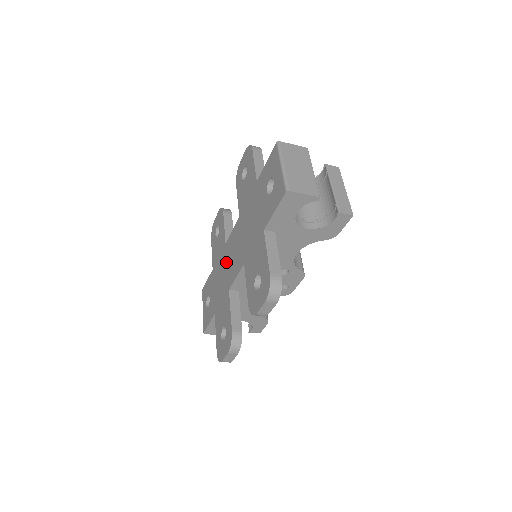
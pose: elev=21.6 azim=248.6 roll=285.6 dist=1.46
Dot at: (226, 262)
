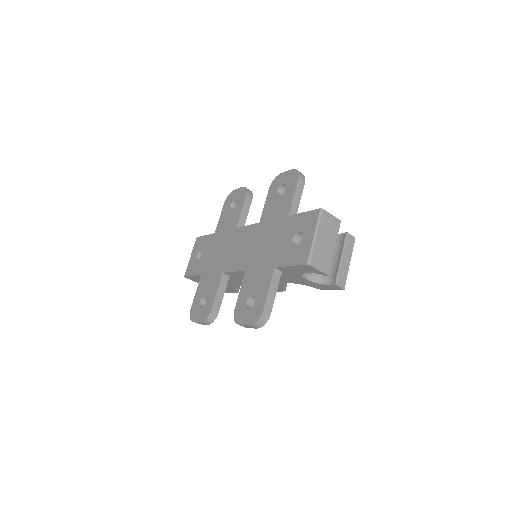
Dot at: (230, 246)
